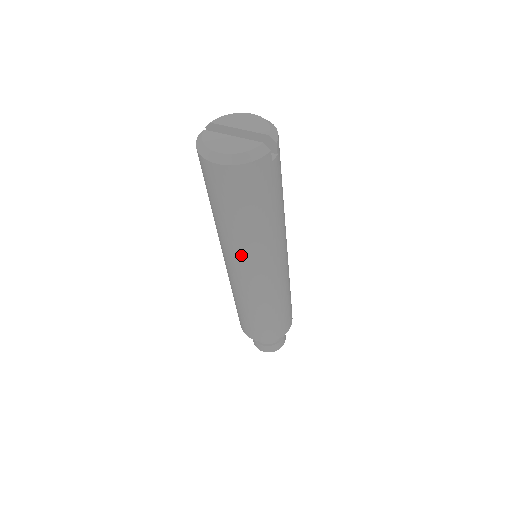
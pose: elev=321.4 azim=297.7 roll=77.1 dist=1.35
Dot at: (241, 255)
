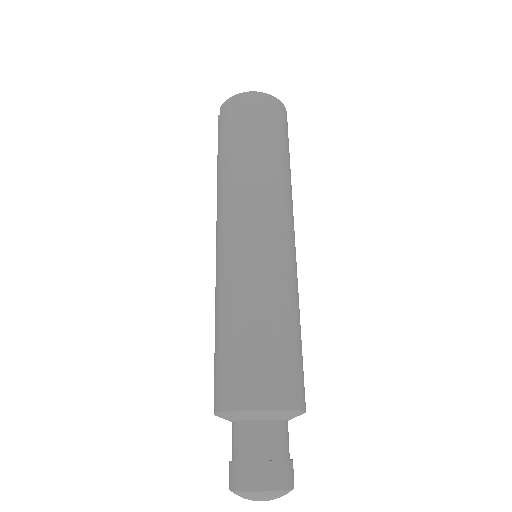
Dot at: (271, 195)
